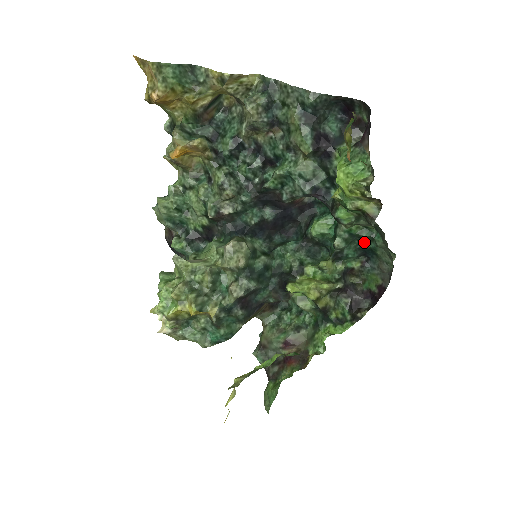
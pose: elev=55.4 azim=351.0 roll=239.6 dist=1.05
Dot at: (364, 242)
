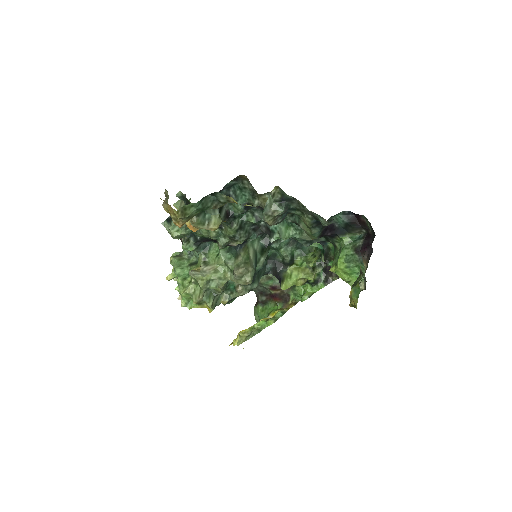
Dot at: occluded
